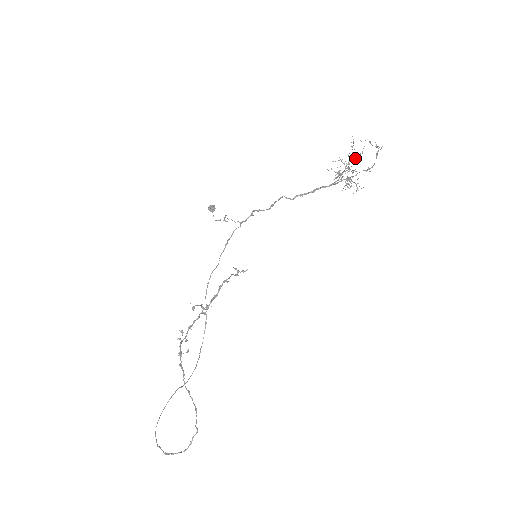
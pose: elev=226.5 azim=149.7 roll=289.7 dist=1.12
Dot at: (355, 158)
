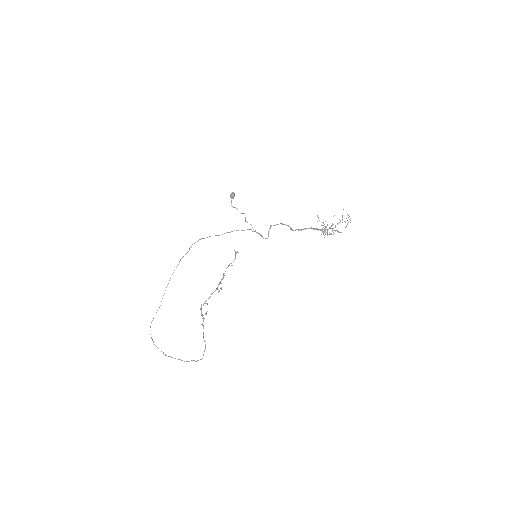
Dot at: (338, 223)
